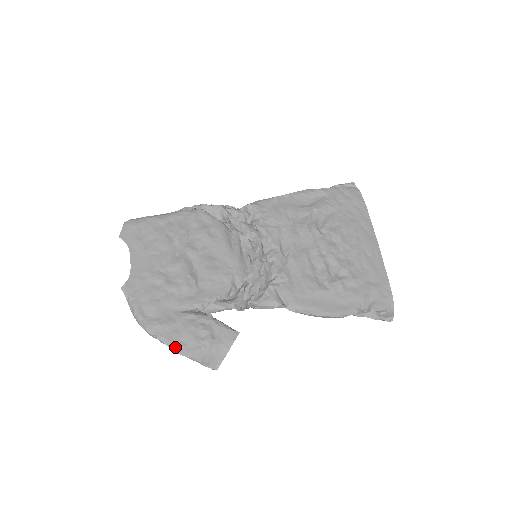
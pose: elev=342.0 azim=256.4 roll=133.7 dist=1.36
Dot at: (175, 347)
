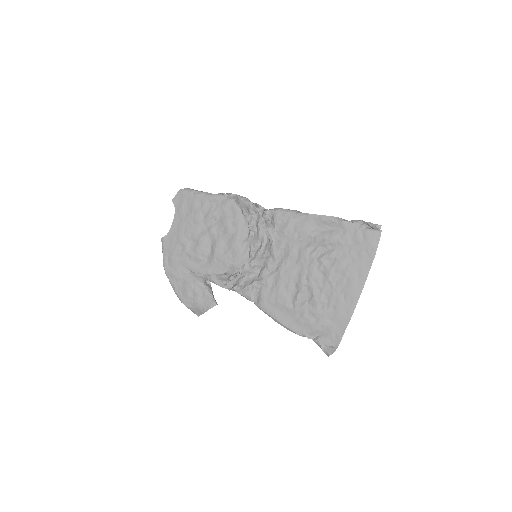
Dot at: (176, 293)
